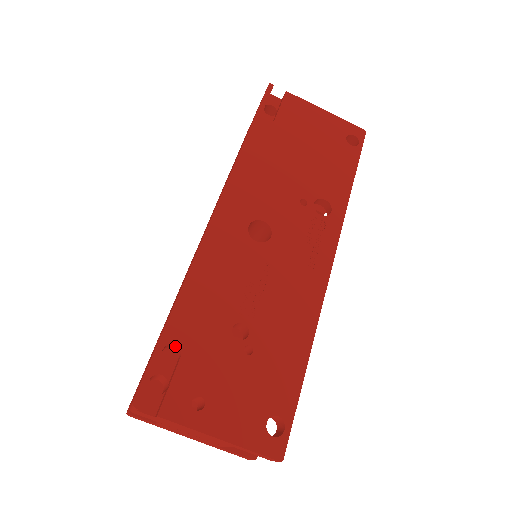
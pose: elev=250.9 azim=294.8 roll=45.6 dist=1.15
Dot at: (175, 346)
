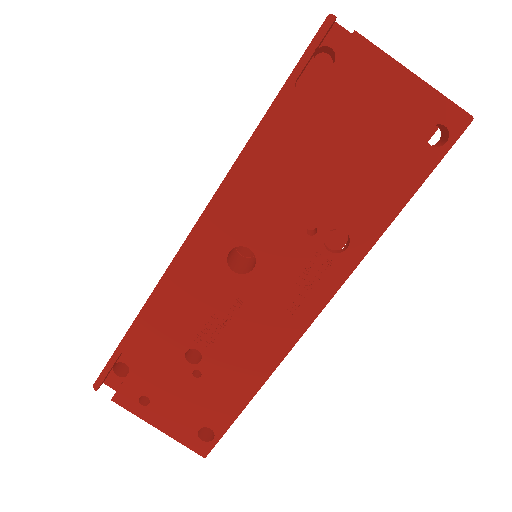
Dot at: (134, 351)
